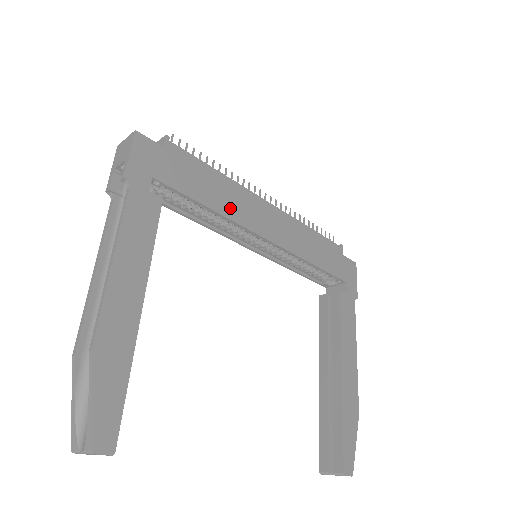
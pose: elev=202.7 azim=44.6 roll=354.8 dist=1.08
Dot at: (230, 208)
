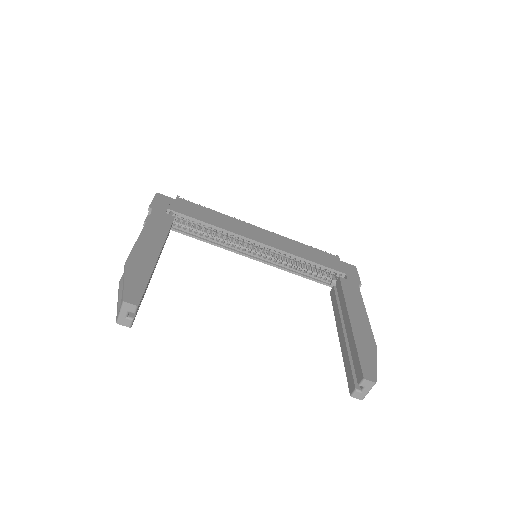
Dot at: (227, 226)
